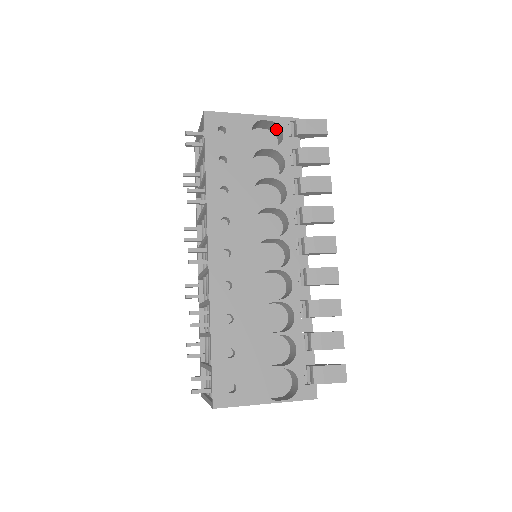
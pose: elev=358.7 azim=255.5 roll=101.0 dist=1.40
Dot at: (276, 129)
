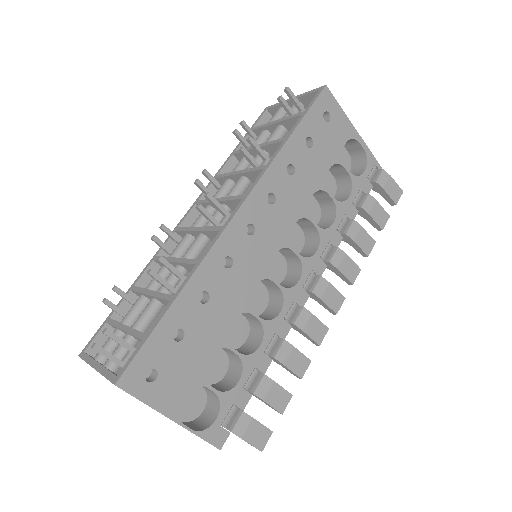
Dot at: (359, 161)
